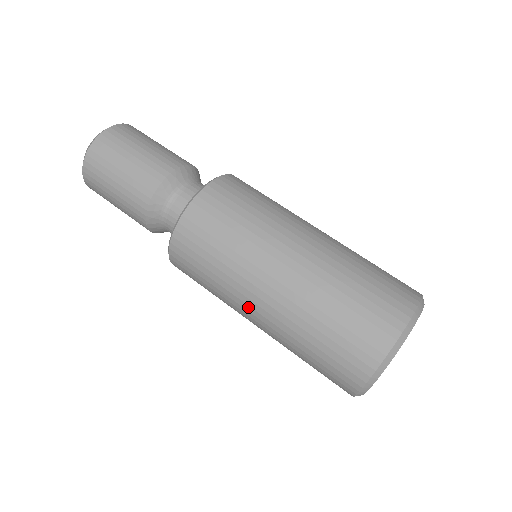
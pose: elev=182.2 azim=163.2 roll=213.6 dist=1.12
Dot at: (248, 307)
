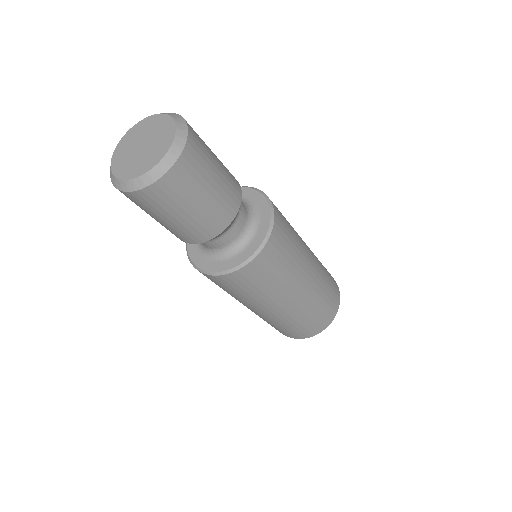
Dot at: (270, 307)
